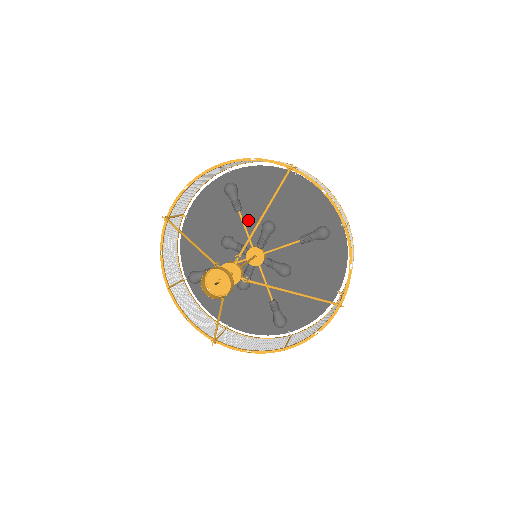
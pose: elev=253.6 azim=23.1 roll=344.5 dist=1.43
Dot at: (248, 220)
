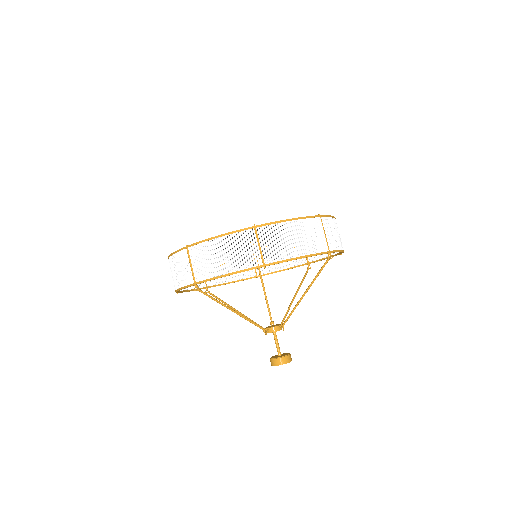
Dot at: occluded
